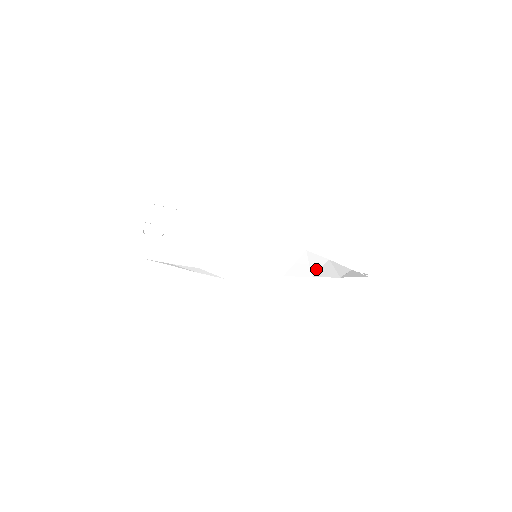
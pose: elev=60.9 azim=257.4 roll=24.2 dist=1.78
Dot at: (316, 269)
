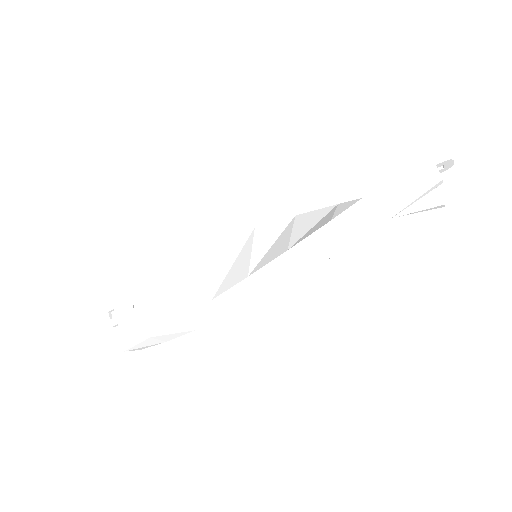
Dot at: occluded
